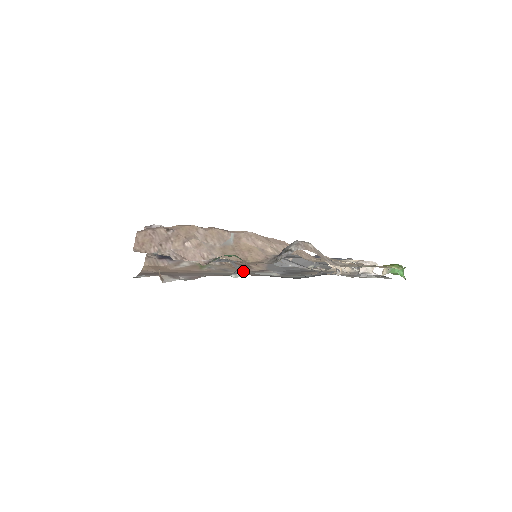
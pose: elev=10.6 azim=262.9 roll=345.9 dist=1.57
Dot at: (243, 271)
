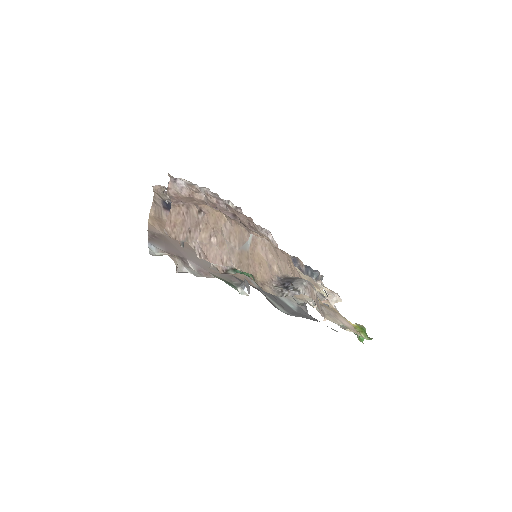
Dot at: occluded
